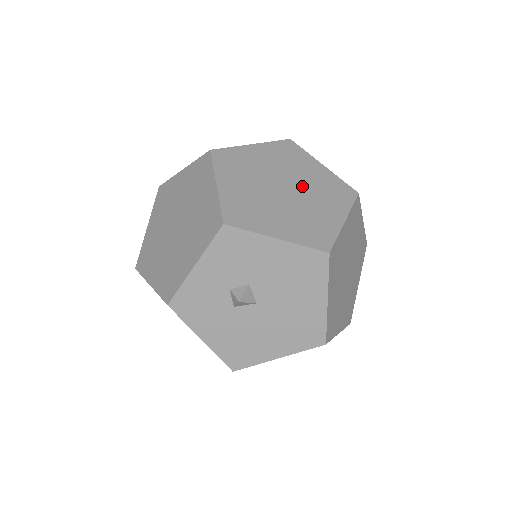
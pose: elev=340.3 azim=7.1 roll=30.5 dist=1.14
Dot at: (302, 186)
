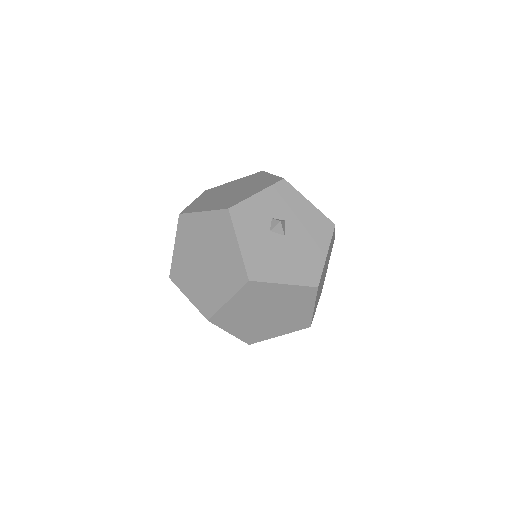
Dot at: occluded
